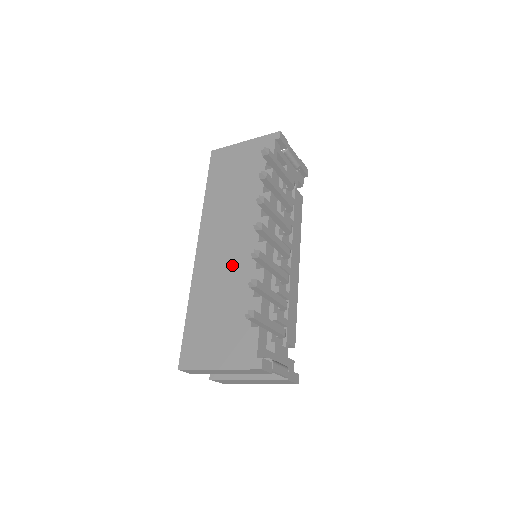
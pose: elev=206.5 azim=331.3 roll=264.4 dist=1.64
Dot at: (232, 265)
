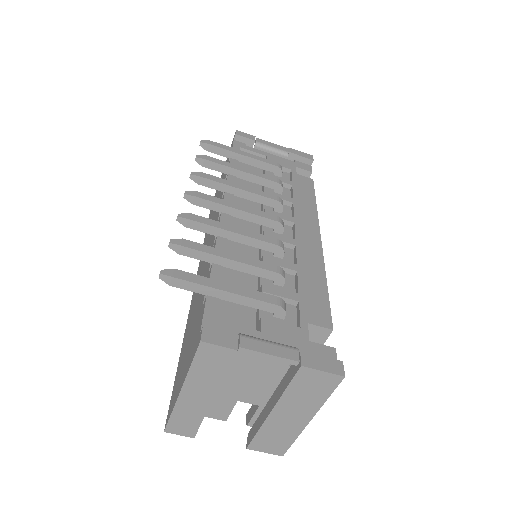
Dot at: (204, 268)
